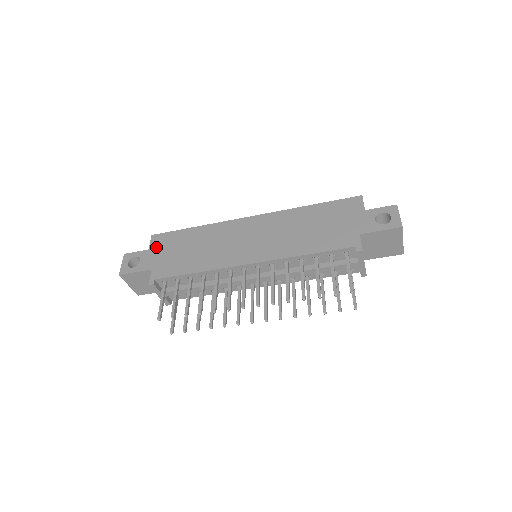
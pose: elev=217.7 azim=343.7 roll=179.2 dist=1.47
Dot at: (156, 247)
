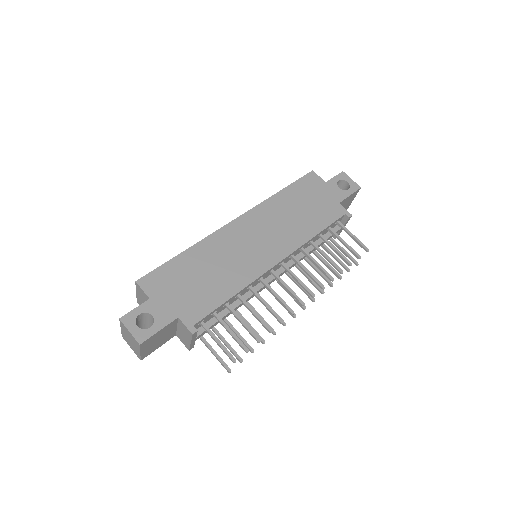
Dot at: (157, 292)
